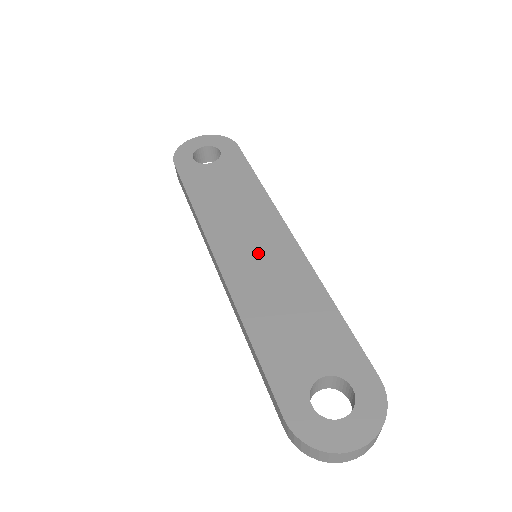
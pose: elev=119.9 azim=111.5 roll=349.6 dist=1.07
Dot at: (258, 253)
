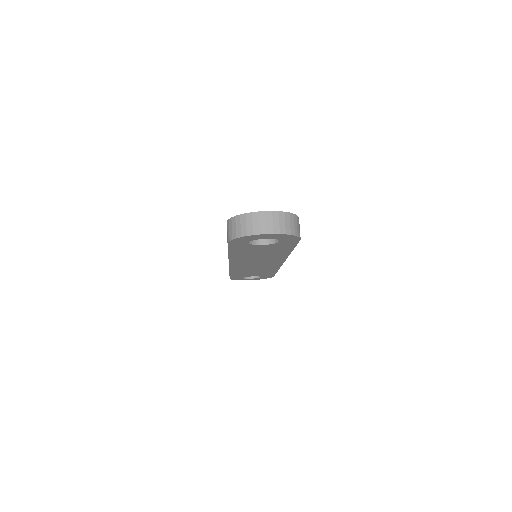
Dot at: occluded
